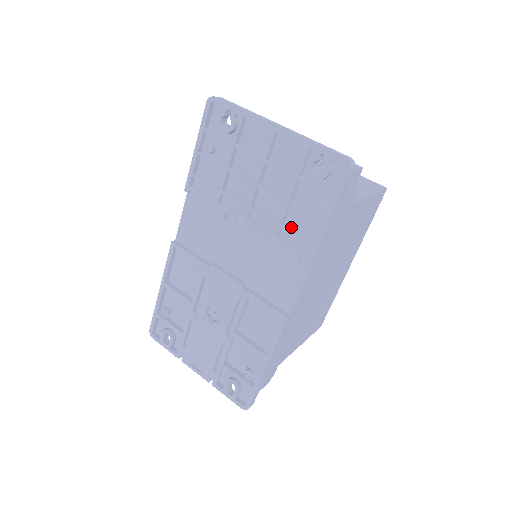
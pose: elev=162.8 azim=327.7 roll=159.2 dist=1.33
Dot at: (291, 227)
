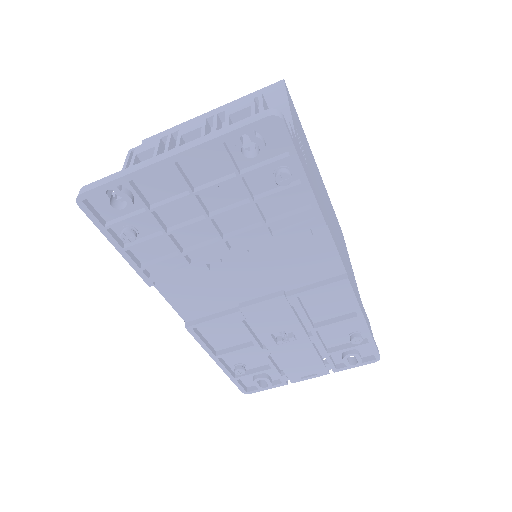
Dot at: (276, 216)
